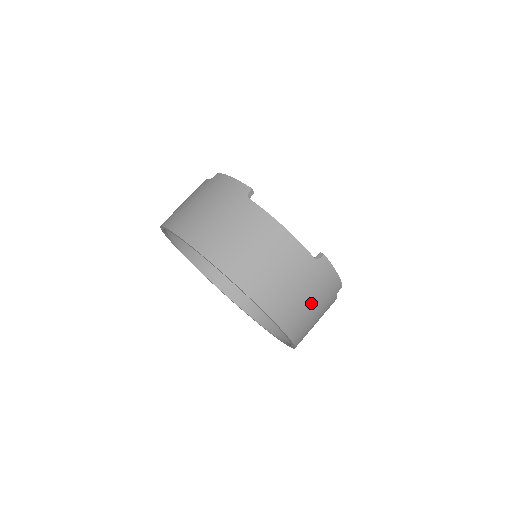
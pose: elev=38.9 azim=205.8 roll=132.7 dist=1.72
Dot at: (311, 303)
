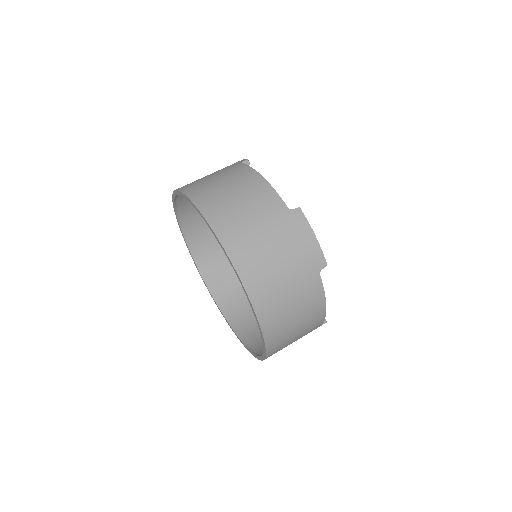
Dot at: occluded
